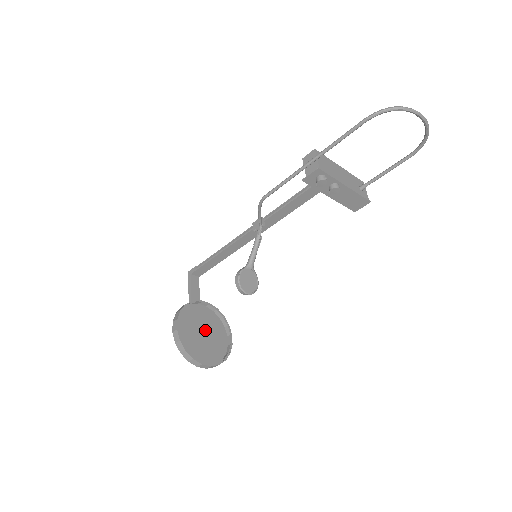
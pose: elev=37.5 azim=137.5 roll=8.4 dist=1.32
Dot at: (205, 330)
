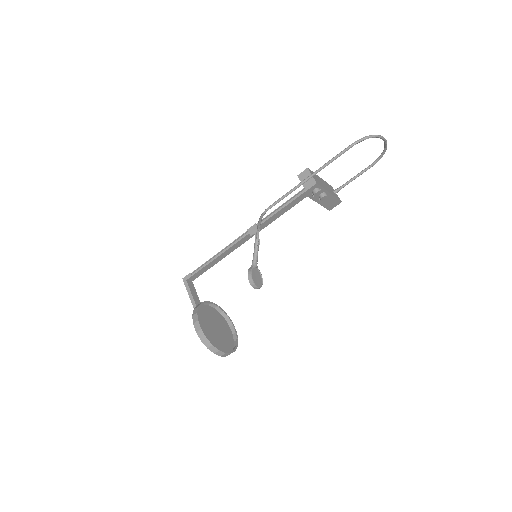
Dot at: (215, 325)
